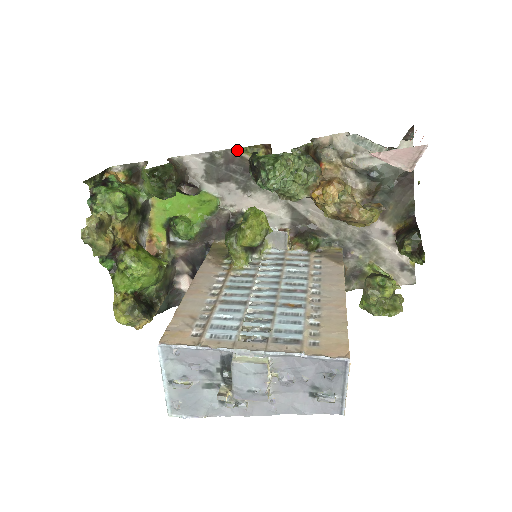
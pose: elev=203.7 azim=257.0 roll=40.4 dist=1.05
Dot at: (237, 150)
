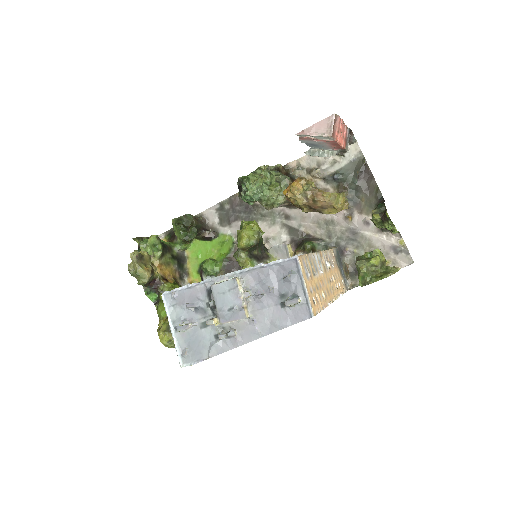
Dot at: (237, 195)
